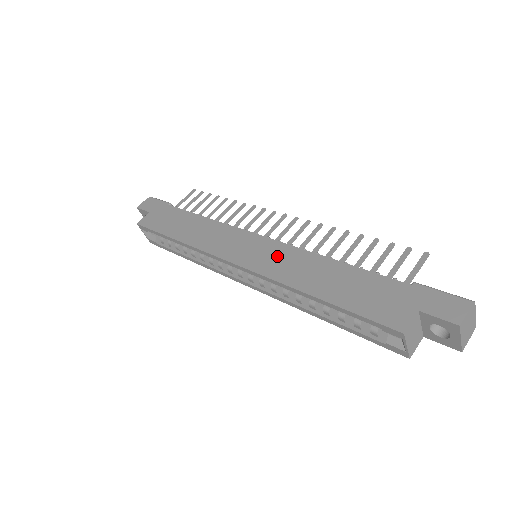
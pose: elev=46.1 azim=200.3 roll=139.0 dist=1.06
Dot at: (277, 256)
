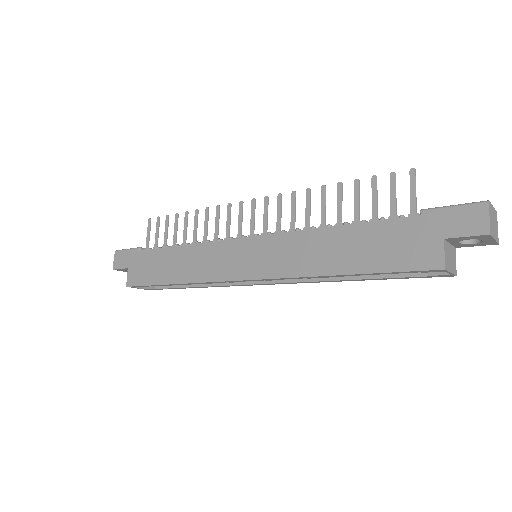
Dot at: (278, 251)
